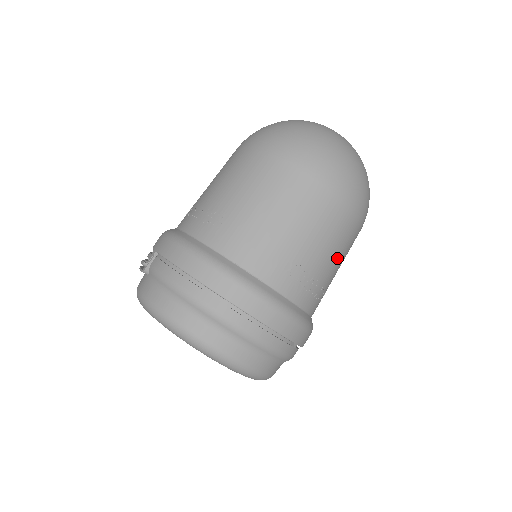
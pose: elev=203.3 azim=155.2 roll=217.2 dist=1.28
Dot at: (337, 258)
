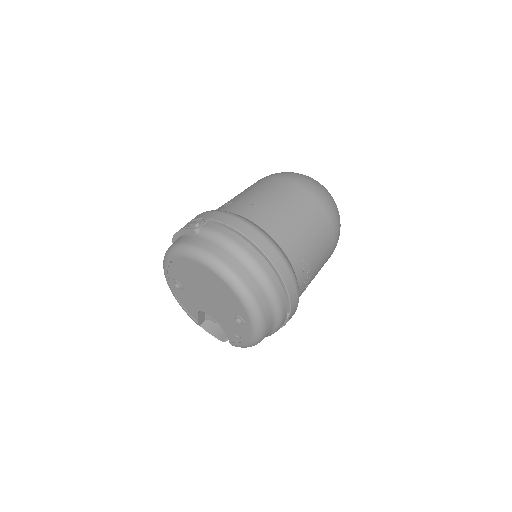
Dot at: (319, 269)
